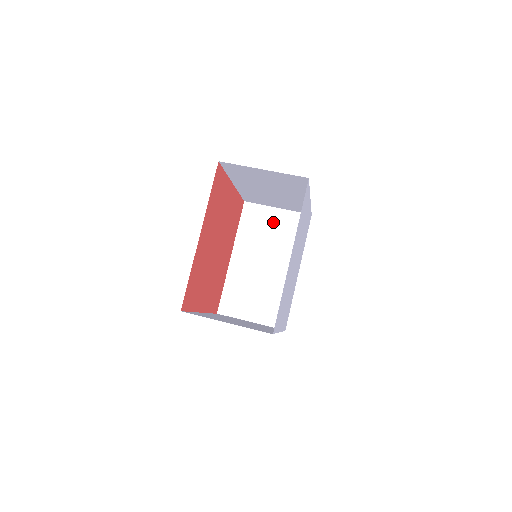
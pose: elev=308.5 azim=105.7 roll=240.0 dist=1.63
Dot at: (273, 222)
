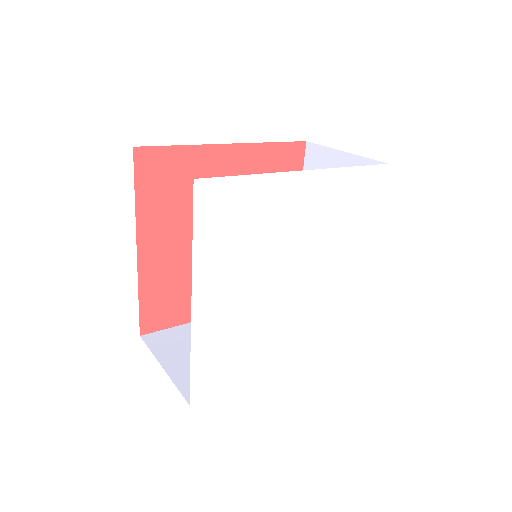
Dot at: occluded
